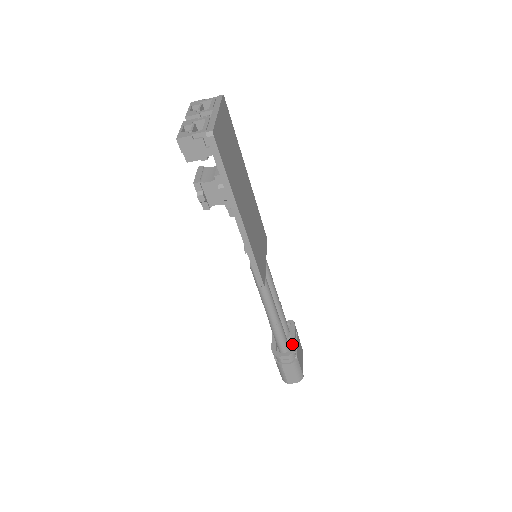
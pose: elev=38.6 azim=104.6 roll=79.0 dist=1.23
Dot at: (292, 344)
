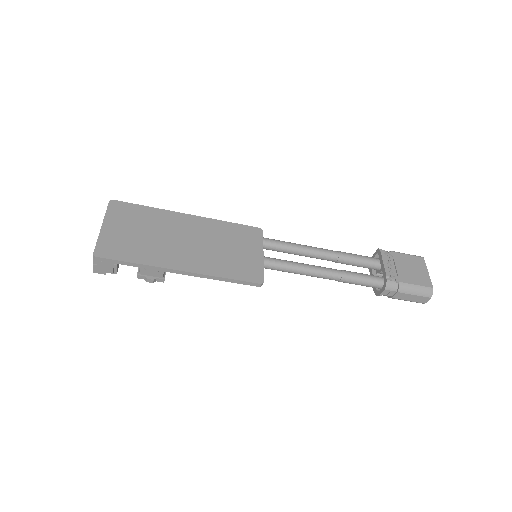
Dot at: (383, 275)
